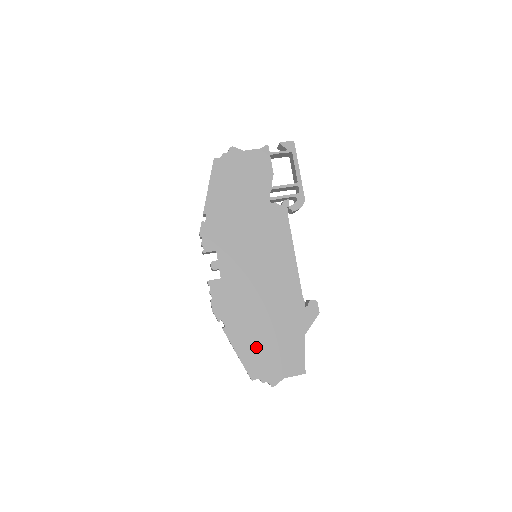
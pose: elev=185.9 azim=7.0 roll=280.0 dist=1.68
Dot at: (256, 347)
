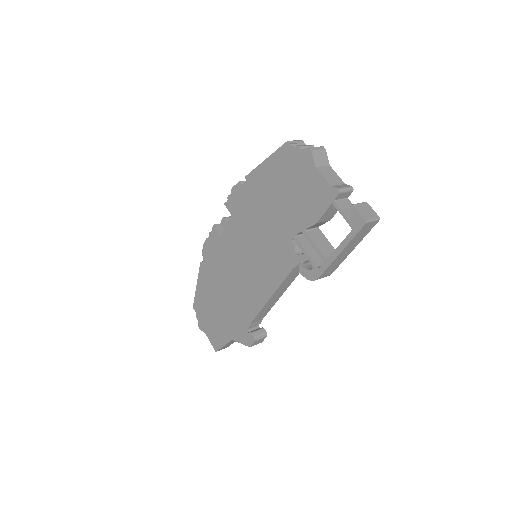
Dot at: (207, 299)
